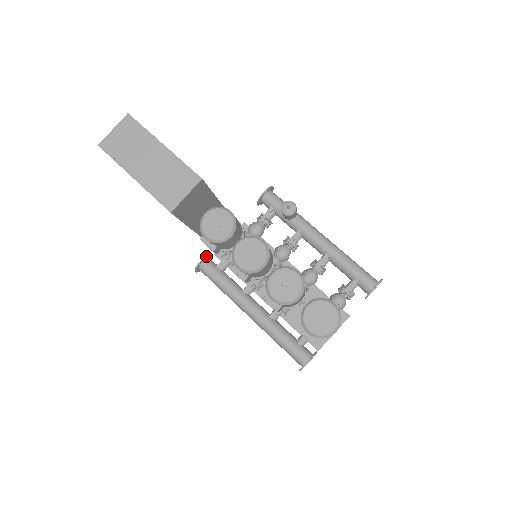
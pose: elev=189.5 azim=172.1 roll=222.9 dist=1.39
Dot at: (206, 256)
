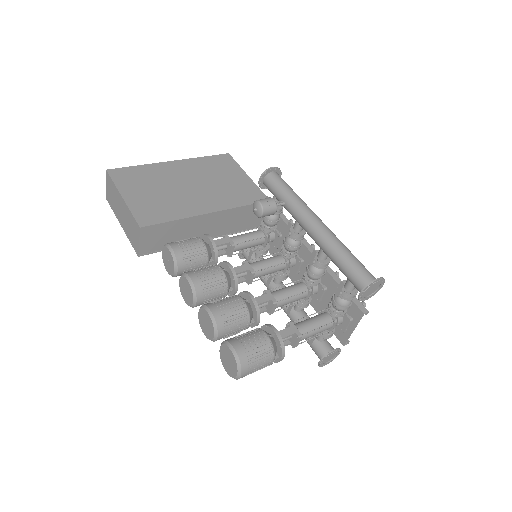
Dot at: occluded
